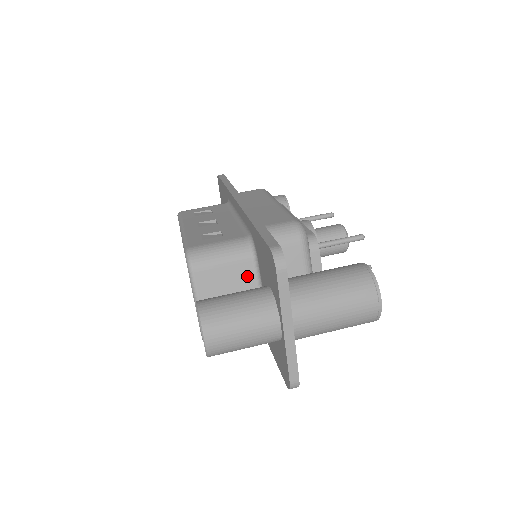
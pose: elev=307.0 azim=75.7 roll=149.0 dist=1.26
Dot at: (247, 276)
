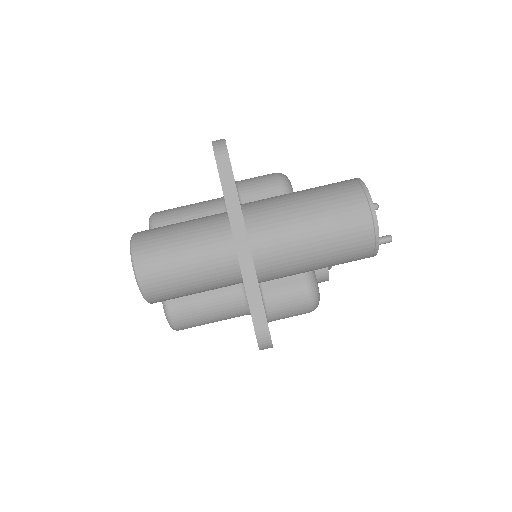
Dot at: occluded
